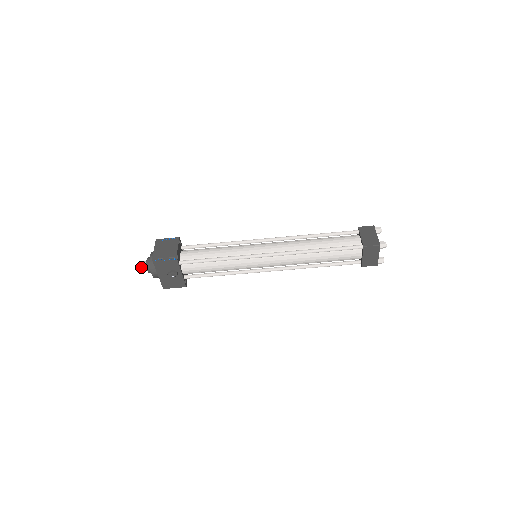
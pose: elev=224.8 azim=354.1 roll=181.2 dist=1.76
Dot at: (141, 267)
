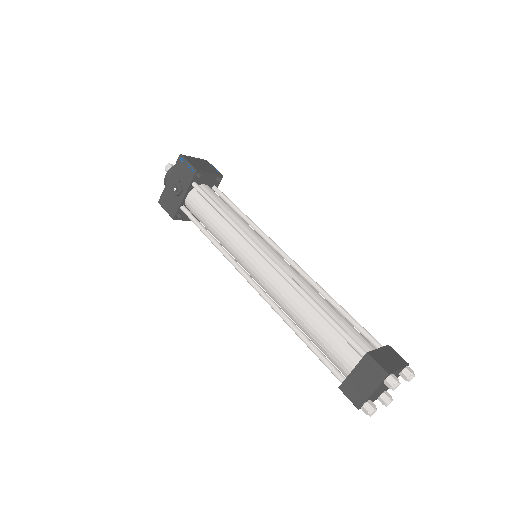
Dot at: (169, 167)
